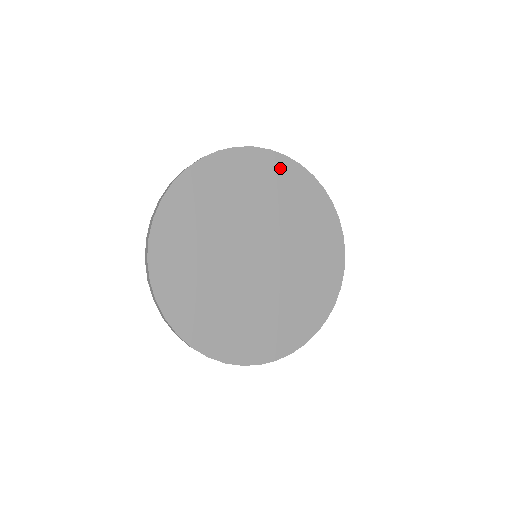
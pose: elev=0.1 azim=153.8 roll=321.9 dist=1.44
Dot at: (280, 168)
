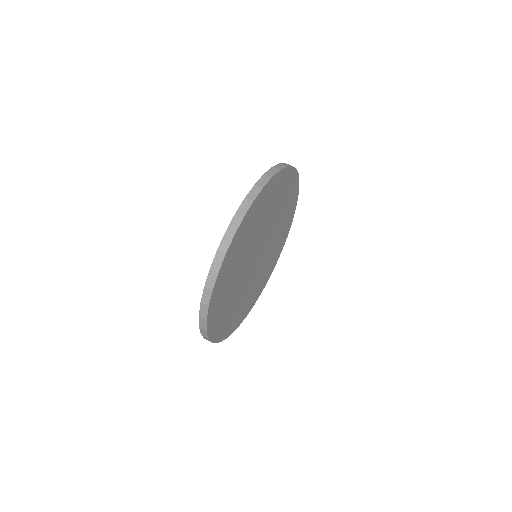
Dot at: (281, 180)
